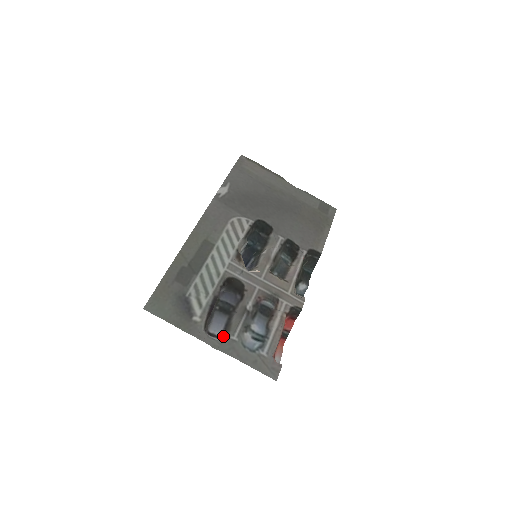
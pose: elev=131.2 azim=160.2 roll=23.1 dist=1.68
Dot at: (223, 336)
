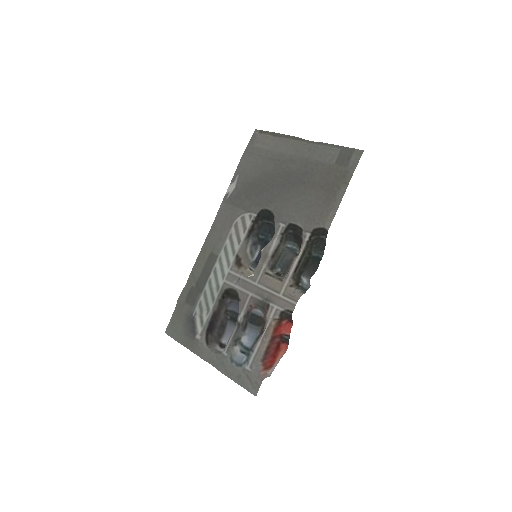
Dot at: occluded
